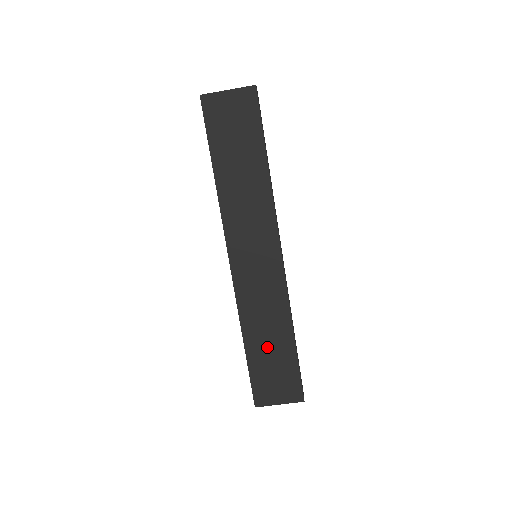
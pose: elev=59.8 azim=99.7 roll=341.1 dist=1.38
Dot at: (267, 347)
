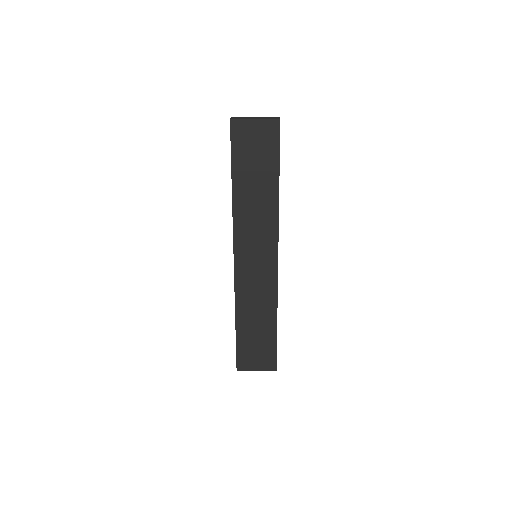
Dot at: (254, 328)
